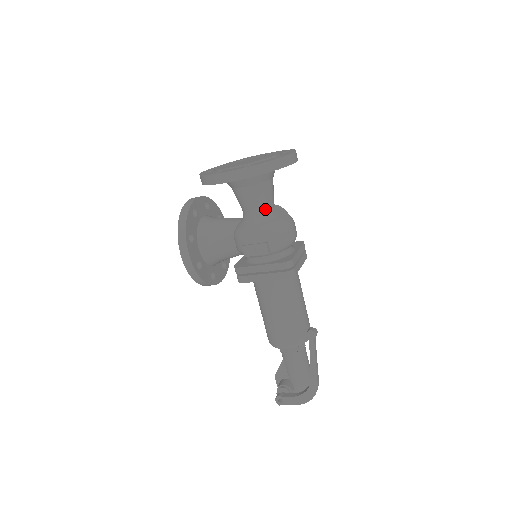
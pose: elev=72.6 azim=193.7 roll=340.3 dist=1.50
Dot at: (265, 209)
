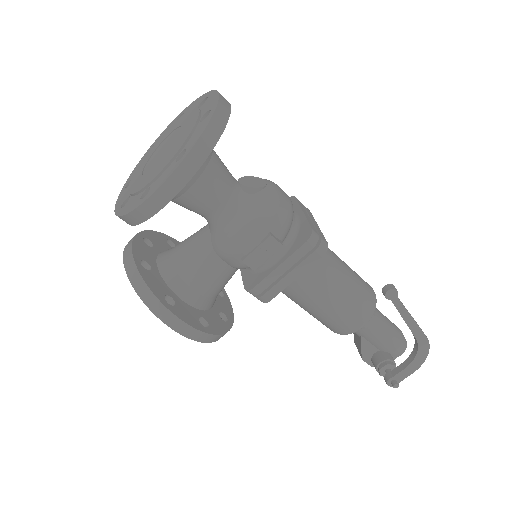
Dot at: (233, 195)
